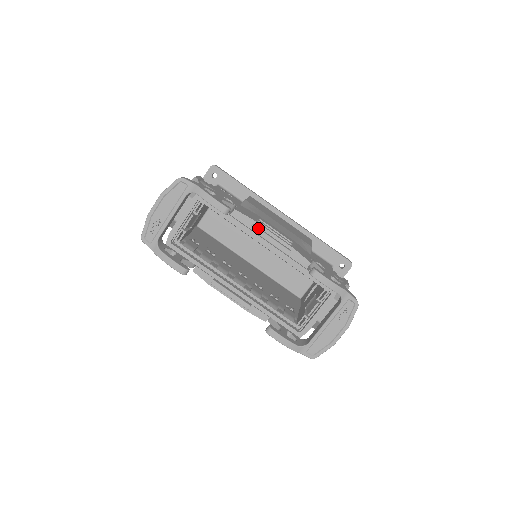
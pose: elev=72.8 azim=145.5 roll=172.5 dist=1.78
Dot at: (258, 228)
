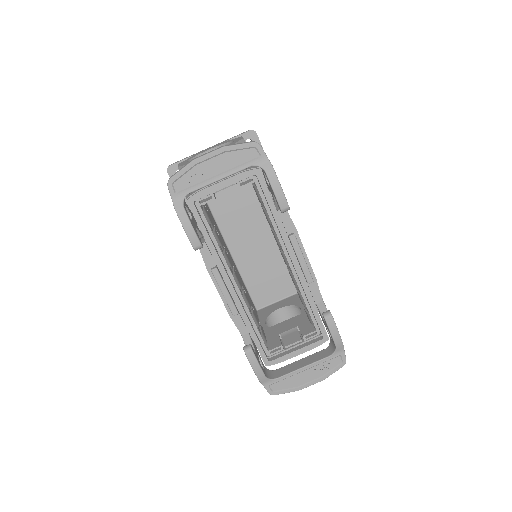
Dot at: (297, 241)
